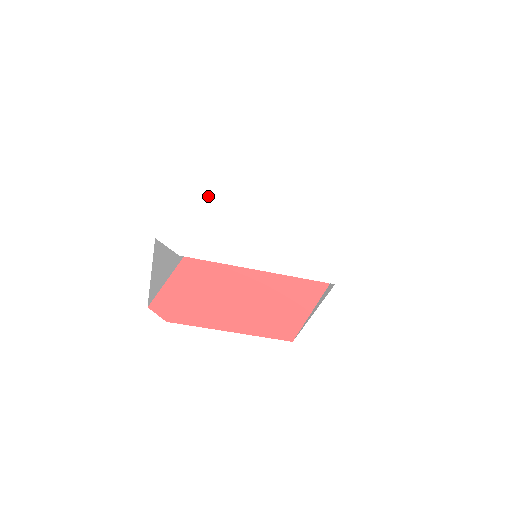
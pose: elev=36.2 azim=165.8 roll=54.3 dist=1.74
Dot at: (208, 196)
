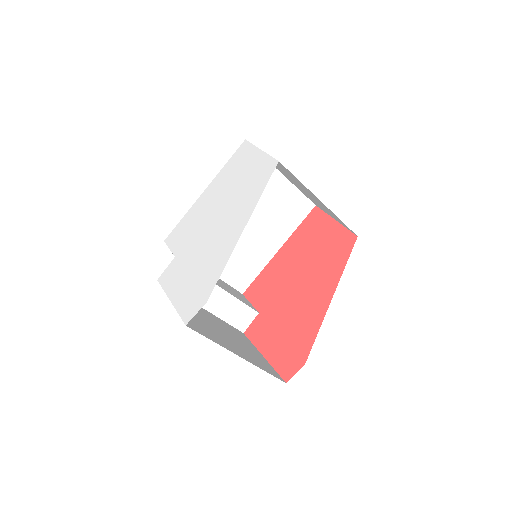
Dot at: (174, 280)
